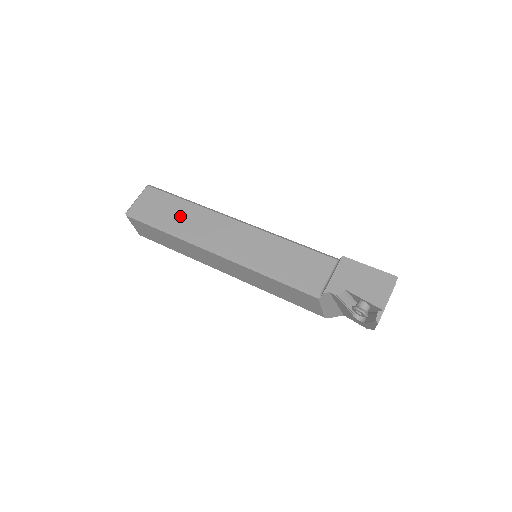
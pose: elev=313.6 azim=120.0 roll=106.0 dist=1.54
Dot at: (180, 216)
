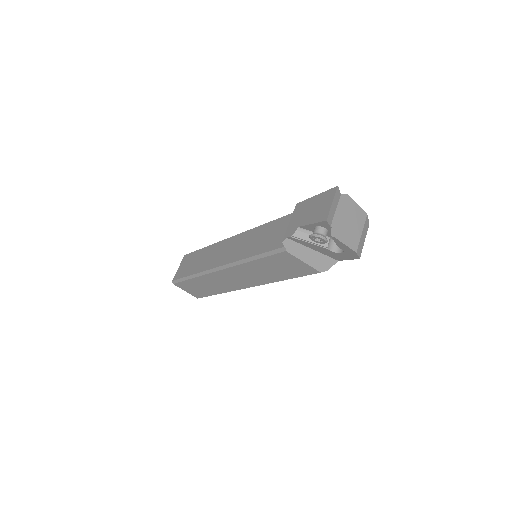
Dot at: (200, 260)
